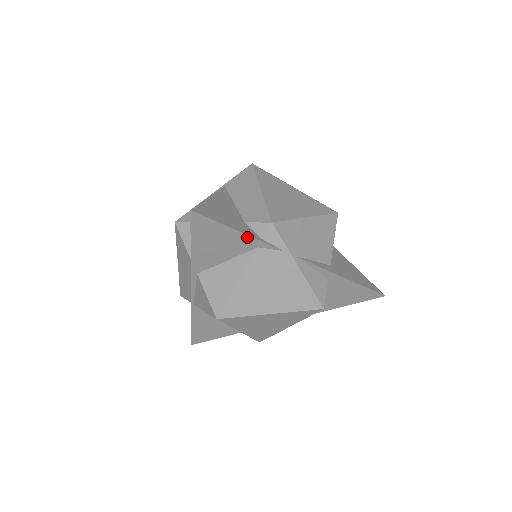
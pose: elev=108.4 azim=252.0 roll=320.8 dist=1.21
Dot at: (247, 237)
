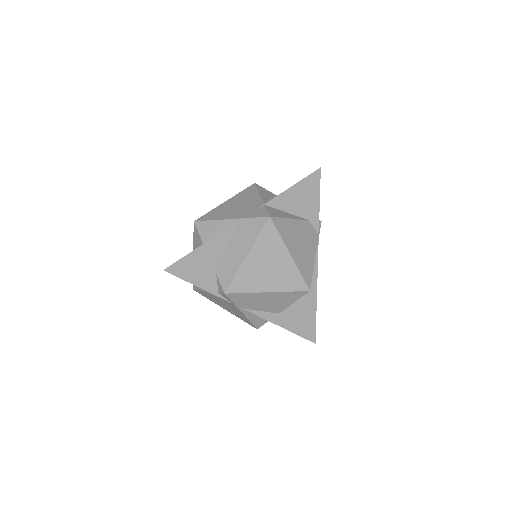
Dot at: (205, 289)
